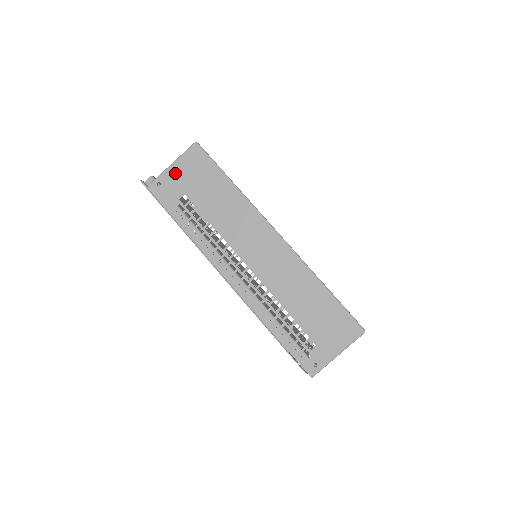
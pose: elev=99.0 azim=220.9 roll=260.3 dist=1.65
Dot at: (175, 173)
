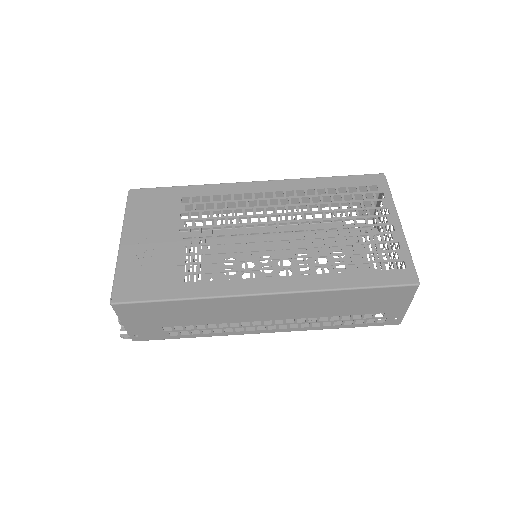
Dot at: (134, 325)
